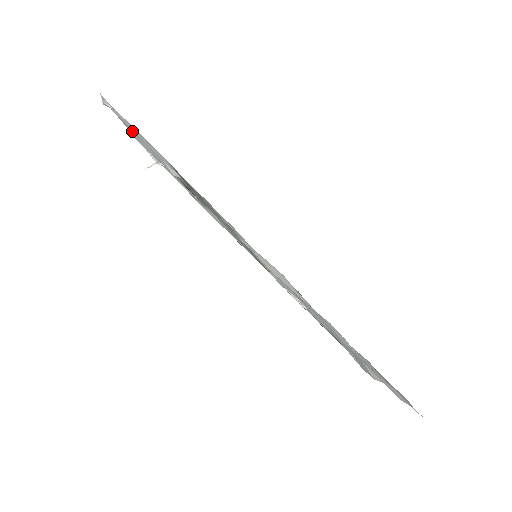
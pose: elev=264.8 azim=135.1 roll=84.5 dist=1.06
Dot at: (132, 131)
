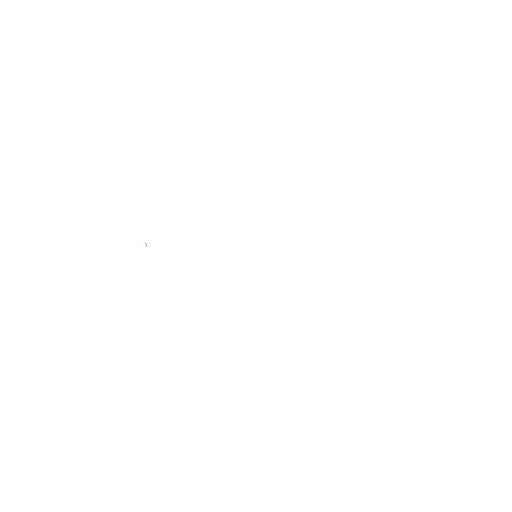
Dot at: occluded
